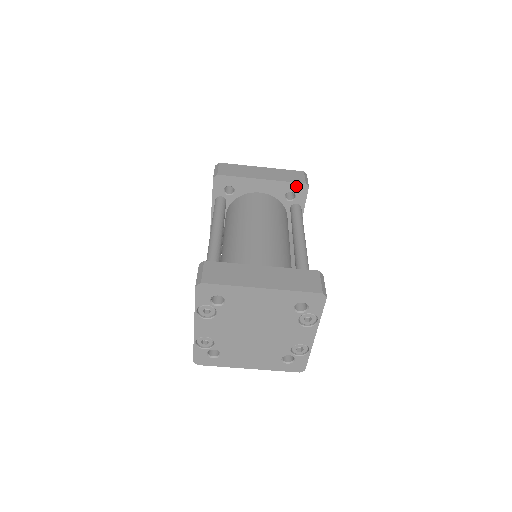
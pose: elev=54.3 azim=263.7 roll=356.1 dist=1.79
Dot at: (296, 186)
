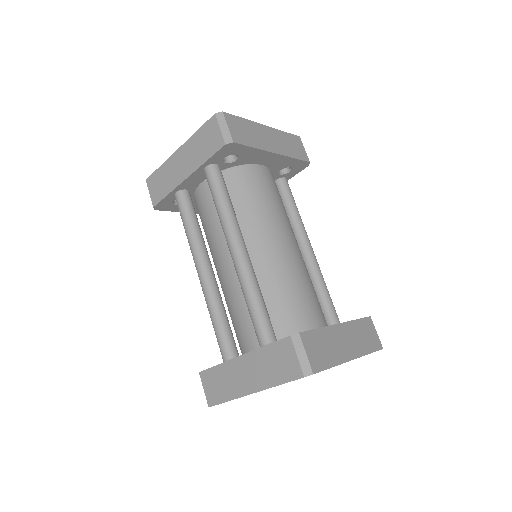
Dot at: (299, 163)
